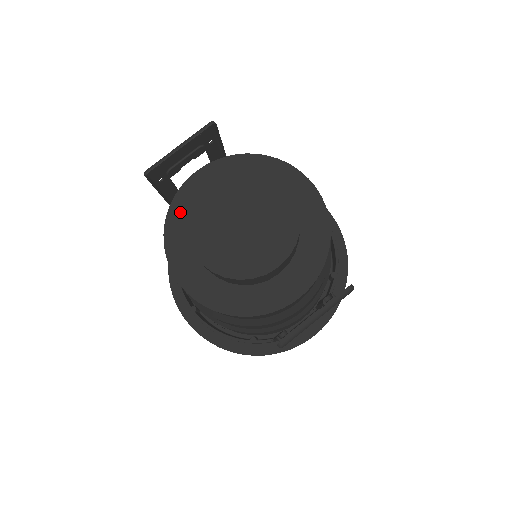
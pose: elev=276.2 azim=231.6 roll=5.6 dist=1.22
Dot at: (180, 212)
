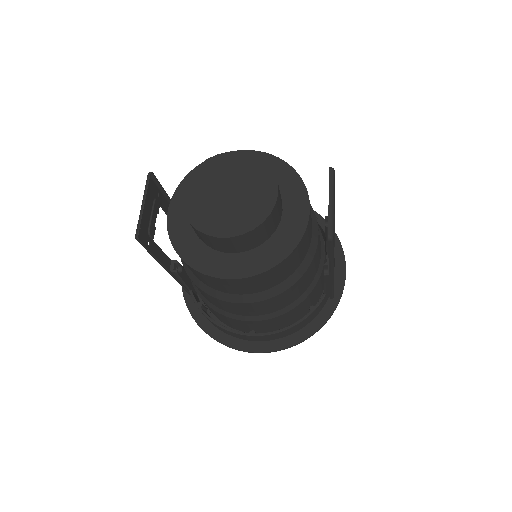
Dot at: (183, 241)
